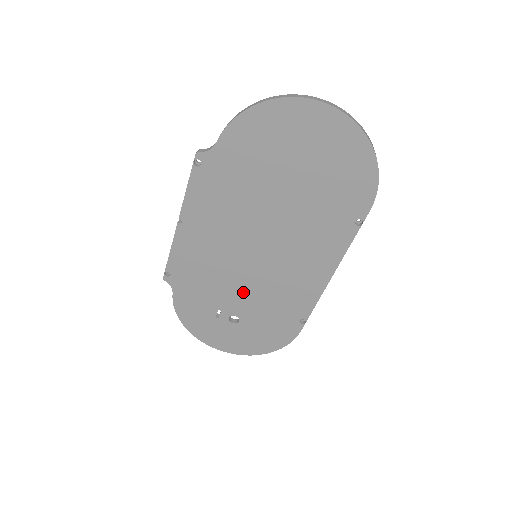
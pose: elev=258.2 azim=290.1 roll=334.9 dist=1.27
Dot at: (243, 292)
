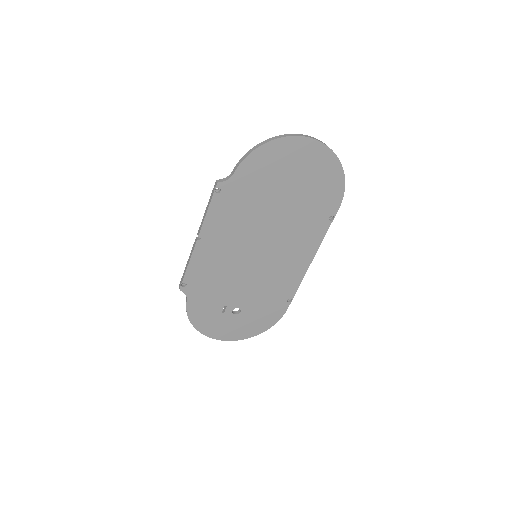
Dot at: (245, 287)
